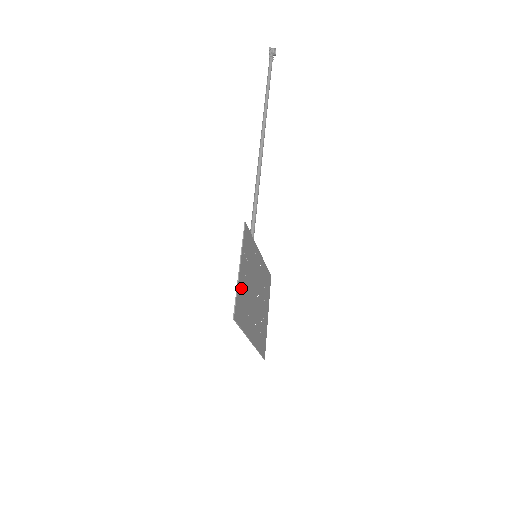
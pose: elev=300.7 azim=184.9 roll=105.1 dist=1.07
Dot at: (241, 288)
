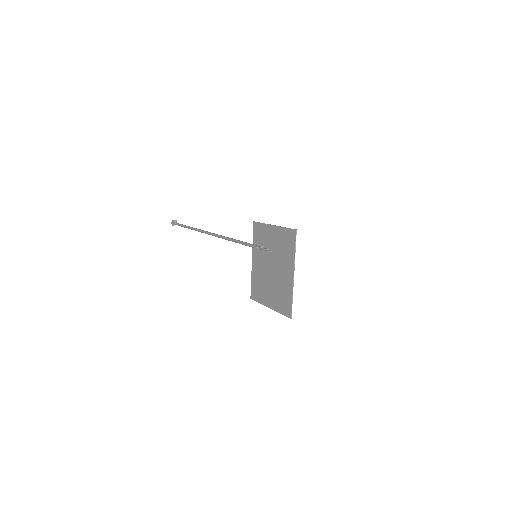
Dot at: (280, 234)
